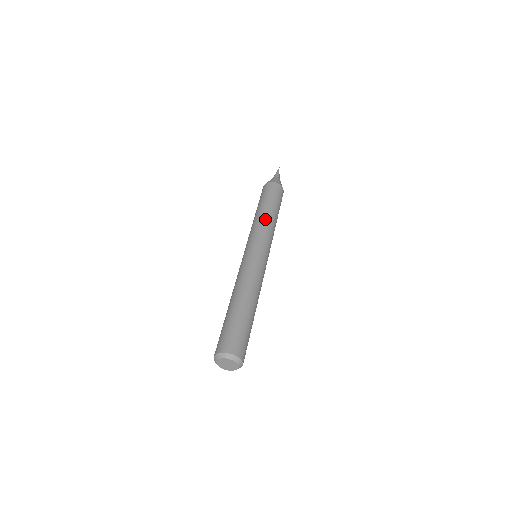
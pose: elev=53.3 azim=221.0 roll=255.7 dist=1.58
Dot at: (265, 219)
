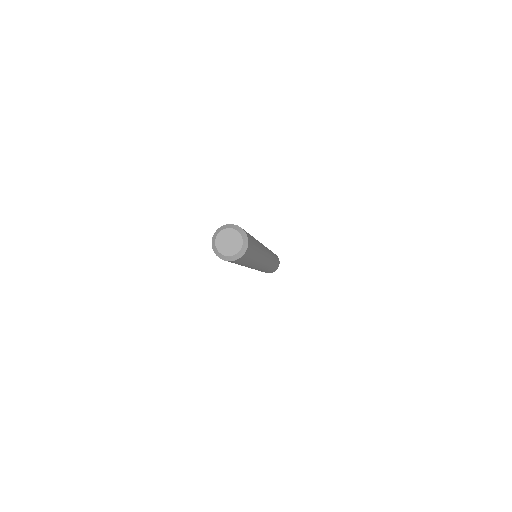
Dot at: occluded
